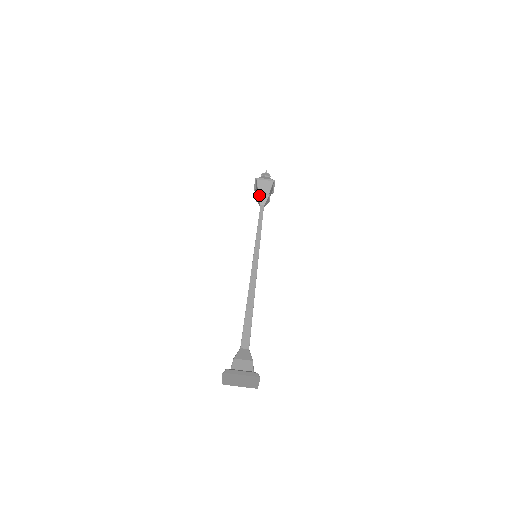
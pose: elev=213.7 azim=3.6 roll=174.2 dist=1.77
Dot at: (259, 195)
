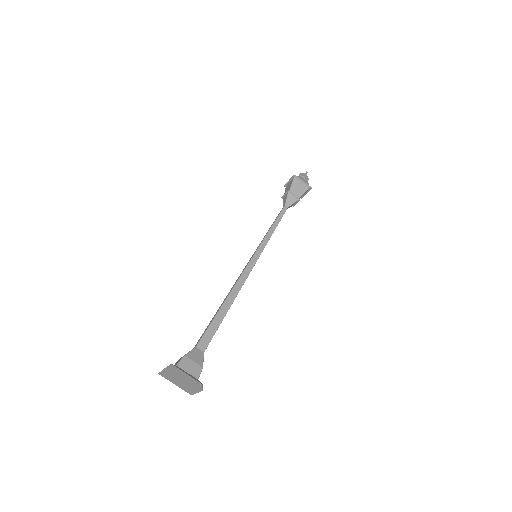
Dot at: (283, 199)
